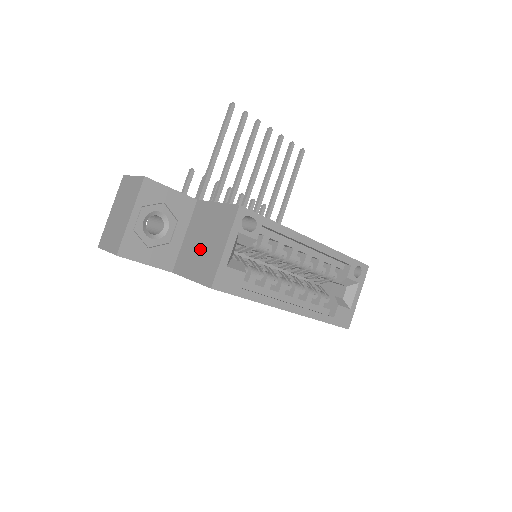
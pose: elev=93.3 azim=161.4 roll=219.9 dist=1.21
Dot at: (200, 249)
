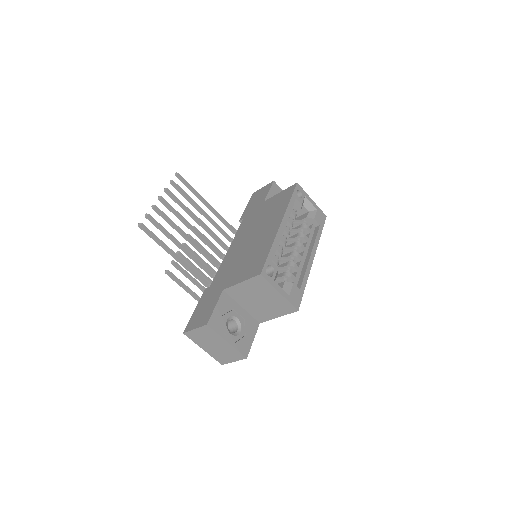
Dot at: (264, 304)
